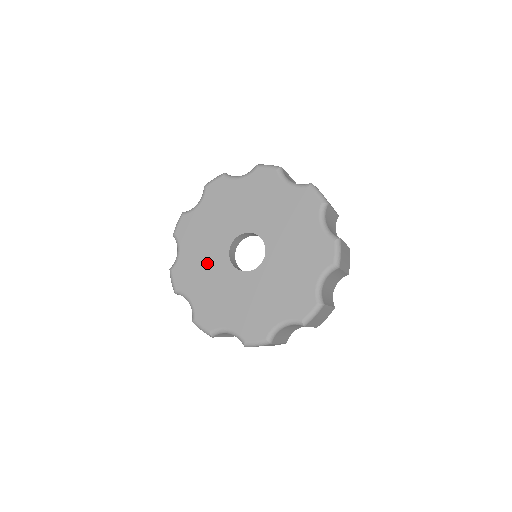
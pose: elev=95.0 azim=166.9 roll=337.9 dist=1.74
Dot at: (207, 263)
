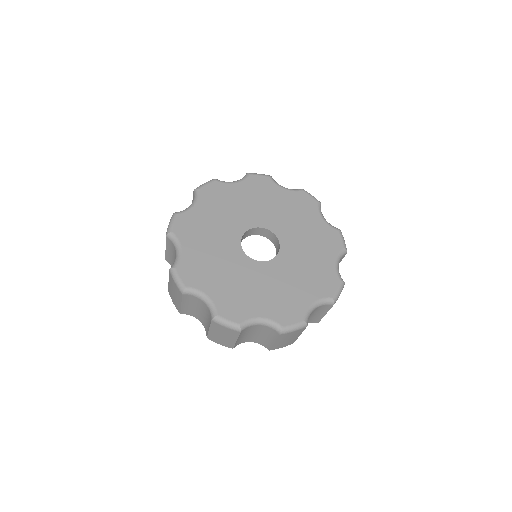
Dot at: (217, 230)
